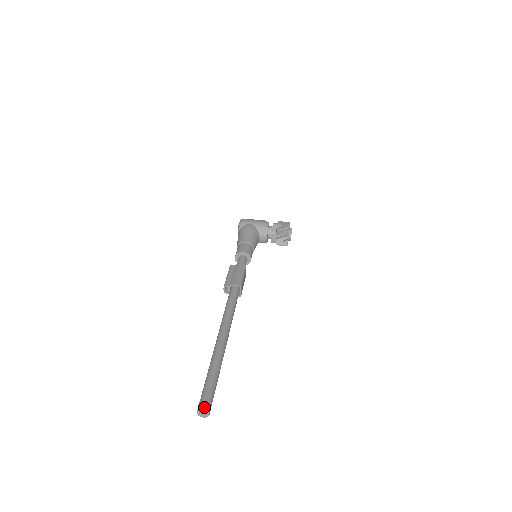
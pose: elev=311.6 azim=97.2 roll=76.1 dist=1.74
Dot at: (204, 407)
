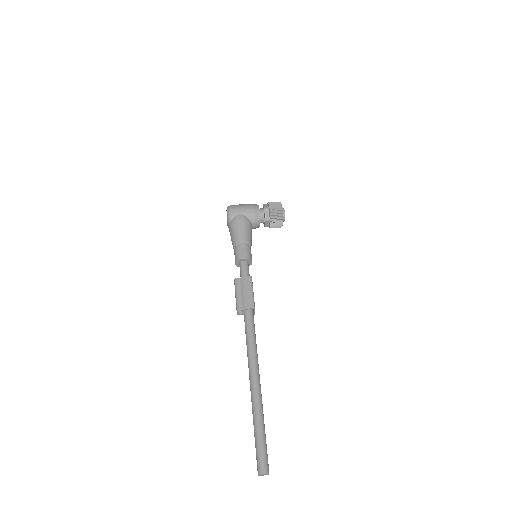
Dot at: (264, 471)
